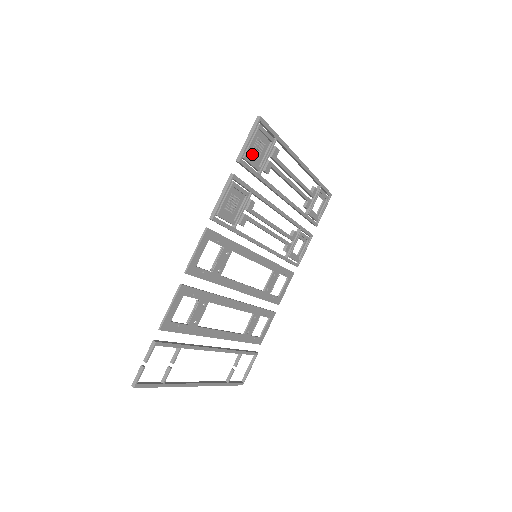
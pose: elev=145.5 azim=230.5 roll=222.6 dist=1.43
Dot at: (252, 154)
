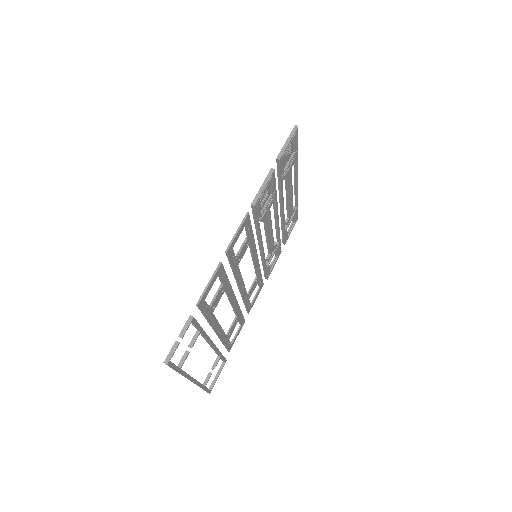
Dot at: (284, 157)
